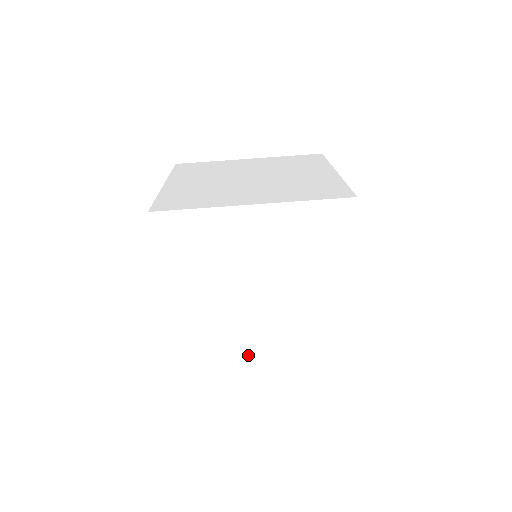
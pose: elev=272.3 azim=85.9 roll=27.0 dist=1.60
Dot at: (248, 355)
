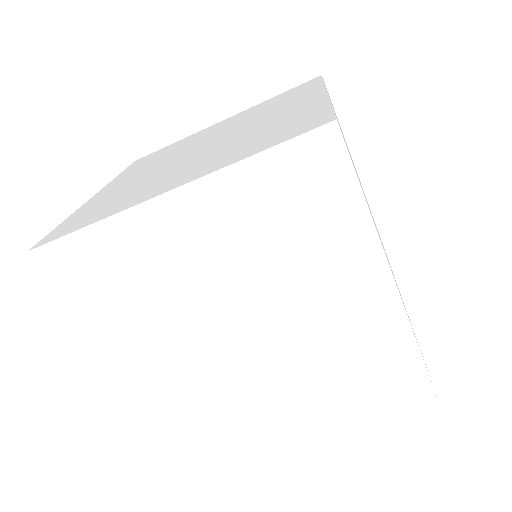
Dot at: occluded
